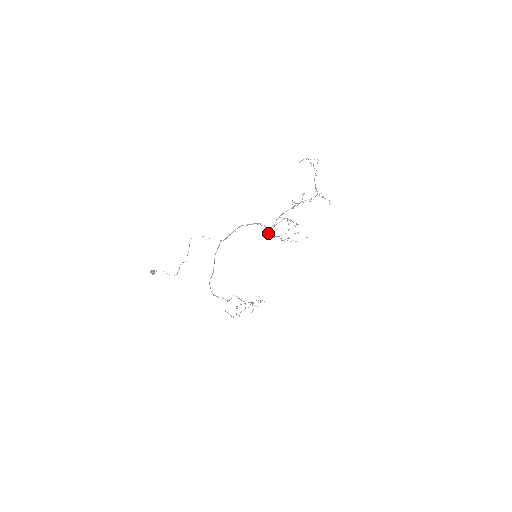
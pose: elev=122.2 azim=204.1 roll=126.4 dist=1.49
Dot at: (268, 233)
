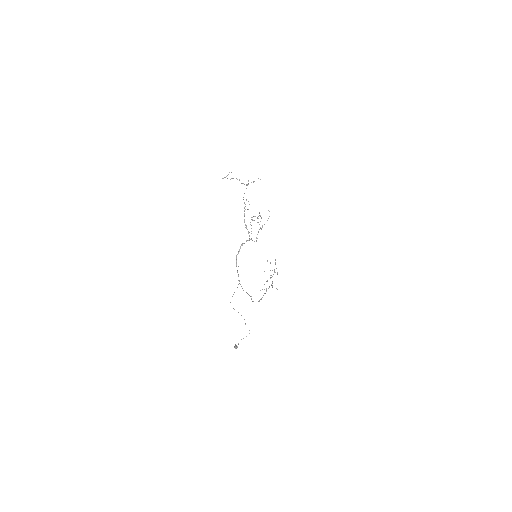
Dot at: occluded
